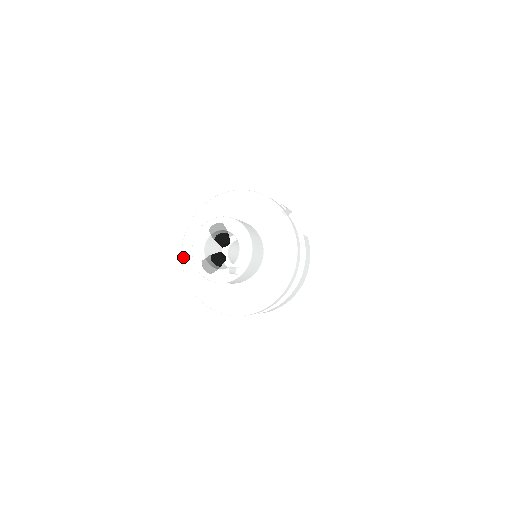
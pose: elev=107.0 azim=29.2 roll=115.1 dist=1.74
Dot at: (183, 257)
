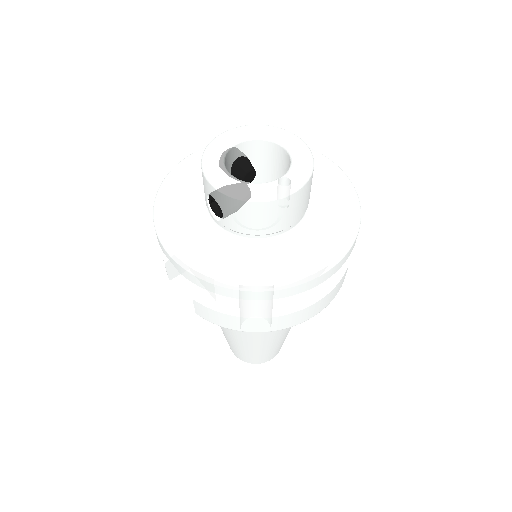
Dot at: (157, 213)
